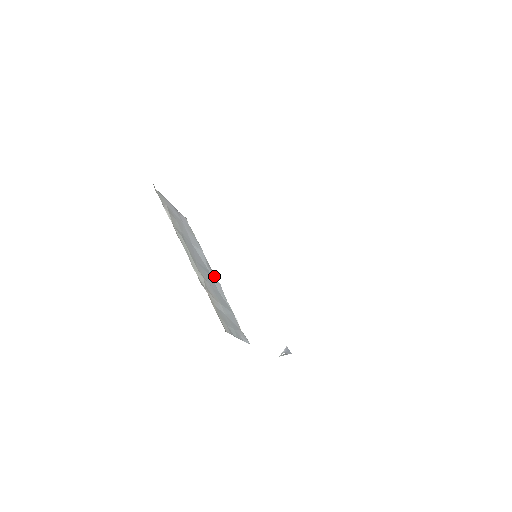
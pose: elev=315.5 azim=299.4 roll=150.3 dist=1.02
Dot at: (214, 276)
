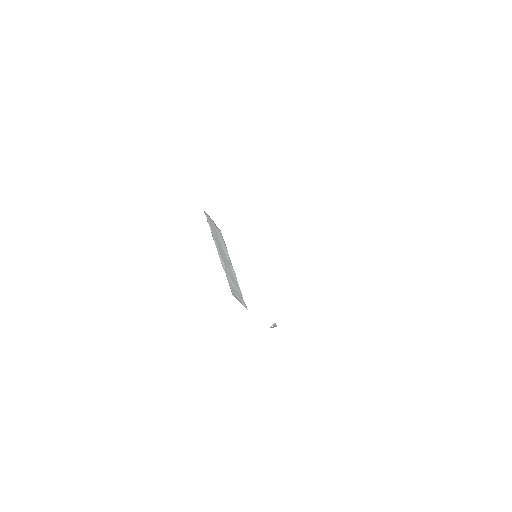
Dot at: (232, 267)
